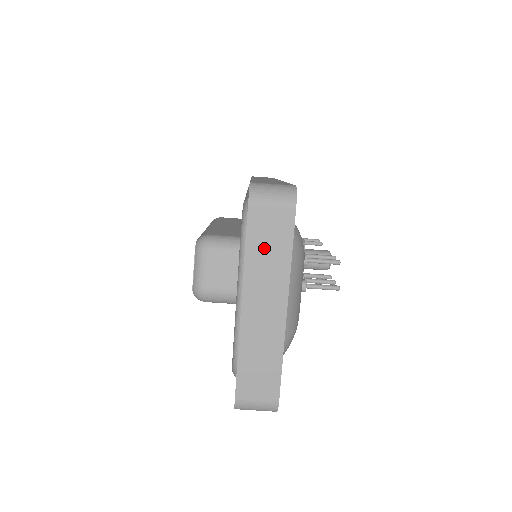
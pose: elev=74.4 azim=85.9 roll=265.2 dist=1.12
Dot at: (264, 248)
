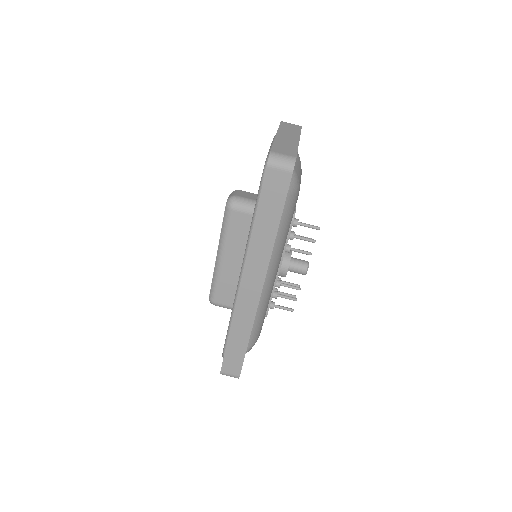
Dot at: (288, 128)
